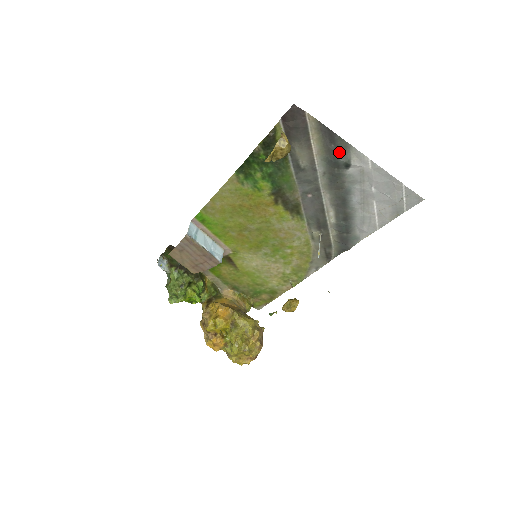
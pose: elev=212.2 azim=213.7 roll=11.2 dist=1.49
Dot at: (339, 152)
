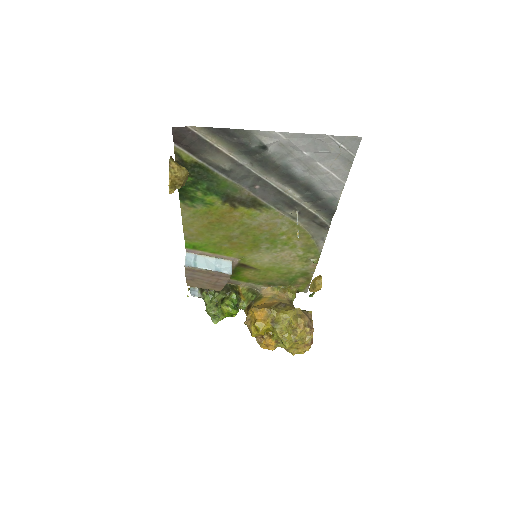
Dot at: (245, 141)
